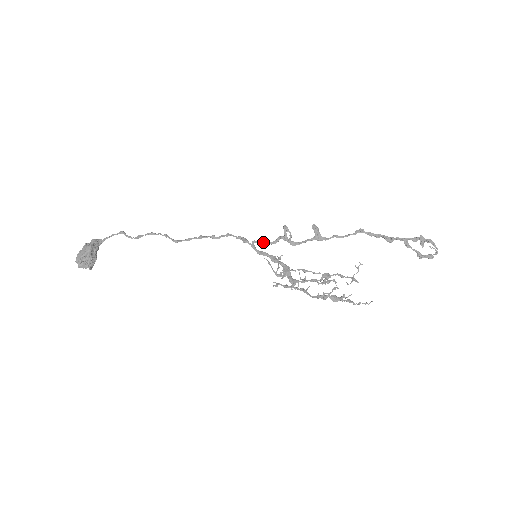
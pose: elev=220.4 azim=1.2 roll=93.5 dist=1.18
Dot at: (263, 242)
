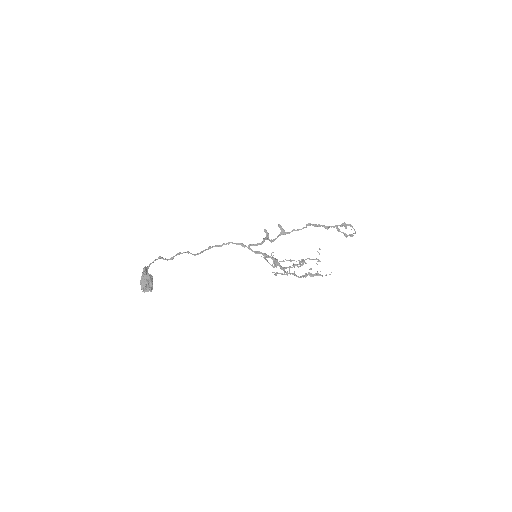
Dot at: (255, 244)
